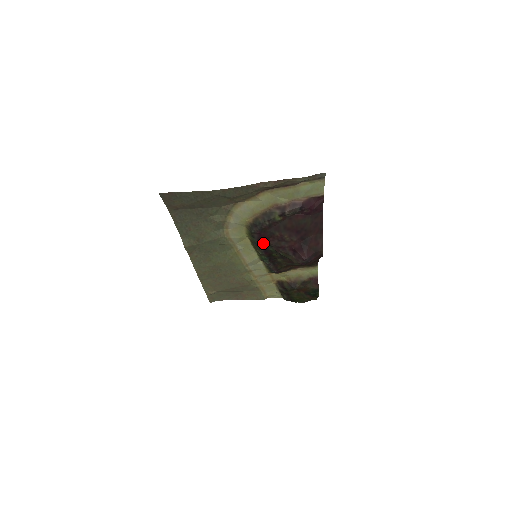
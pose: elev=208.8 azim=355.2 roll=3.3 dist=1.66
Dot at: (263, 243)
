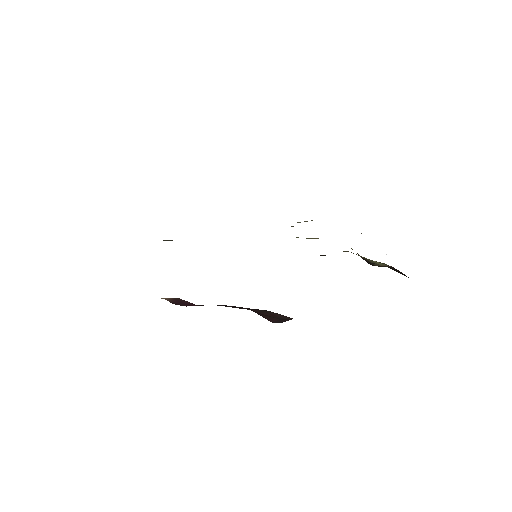
Dot at: occluded
